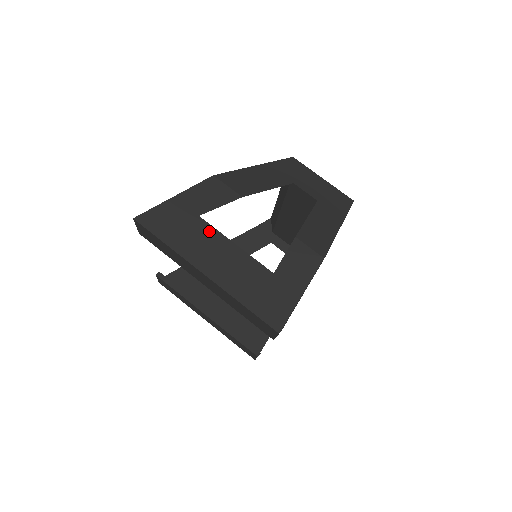
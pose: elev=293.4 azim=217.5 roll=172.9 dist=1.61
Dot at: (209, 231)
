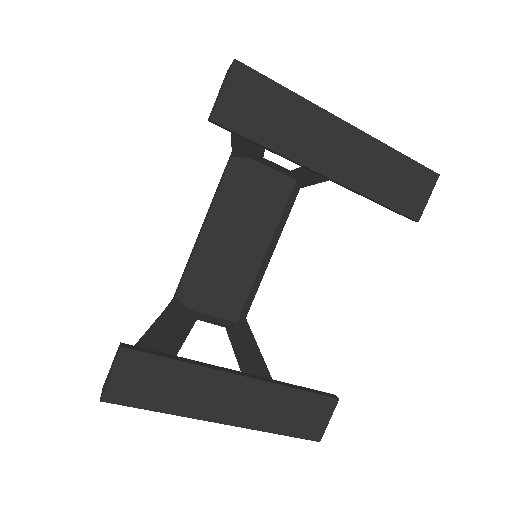
Dot at: occluded
